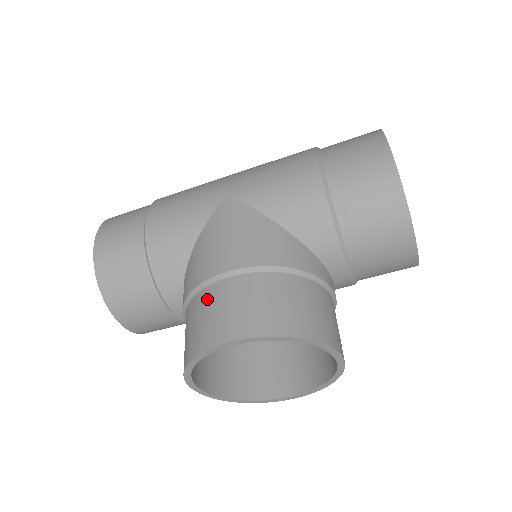
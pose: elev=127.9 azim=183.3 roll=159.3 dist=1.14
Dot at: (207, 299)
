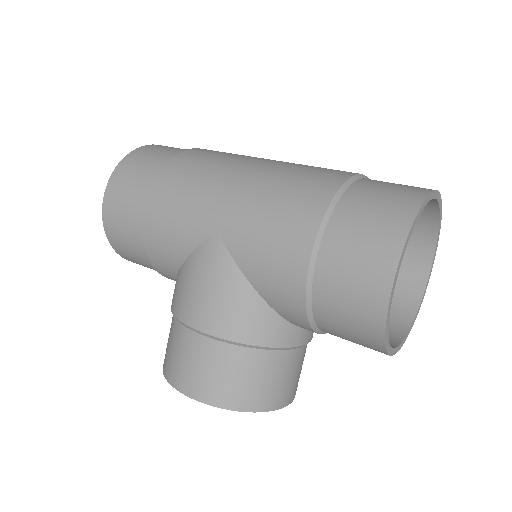
Dot at: (179, 338)
